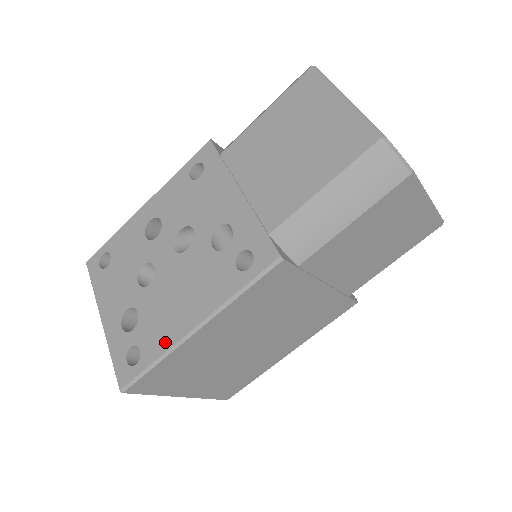
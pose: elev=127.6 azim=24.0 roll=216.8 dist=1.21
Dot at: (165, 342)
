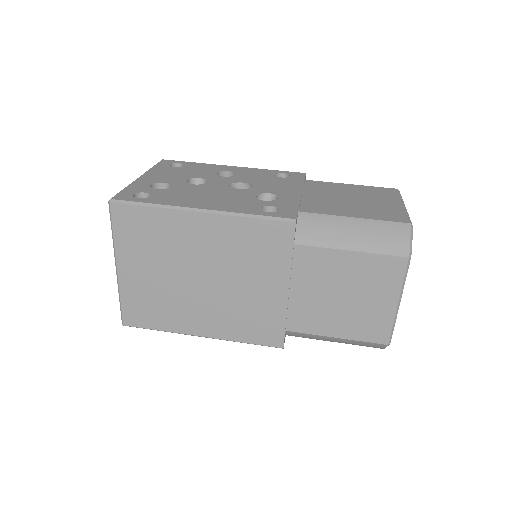
Dot at: (173, 202)
